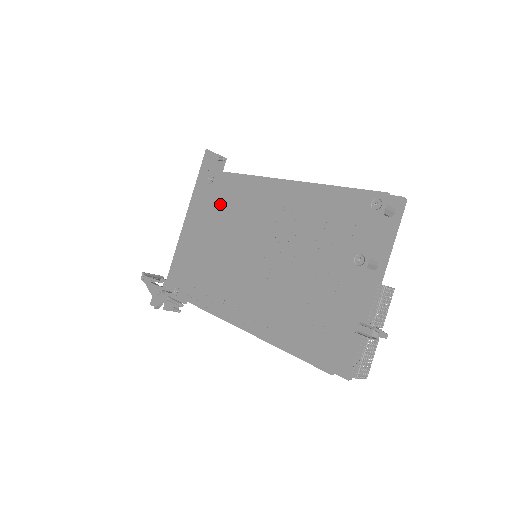
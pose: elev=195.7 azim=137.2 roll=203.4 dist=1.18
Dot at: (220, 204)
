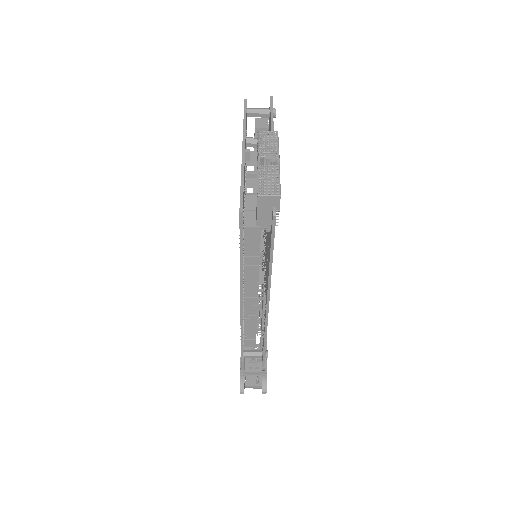
Dot at: occluded
